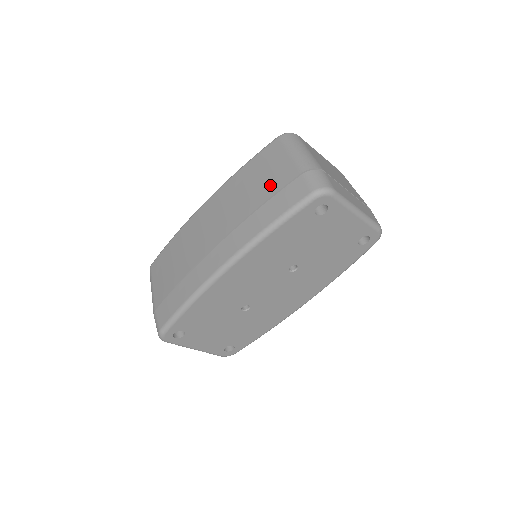
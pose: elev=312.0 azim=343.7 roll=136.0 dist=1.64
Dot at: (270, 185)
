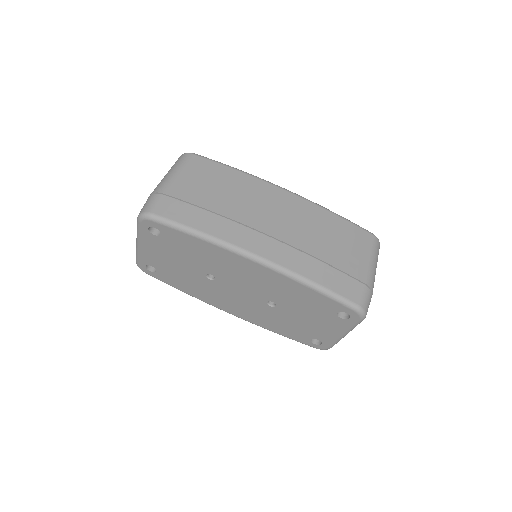
Dot at: (342, 259)
